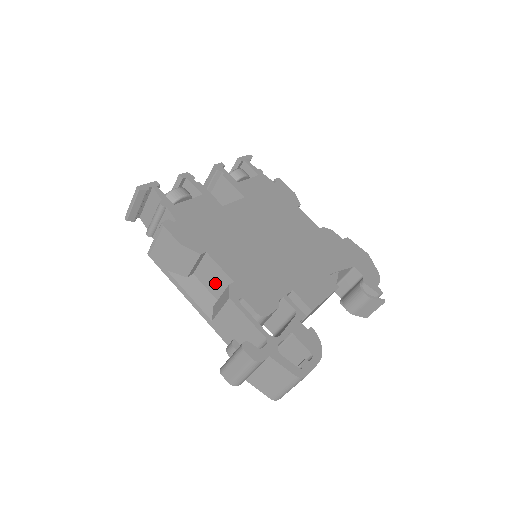
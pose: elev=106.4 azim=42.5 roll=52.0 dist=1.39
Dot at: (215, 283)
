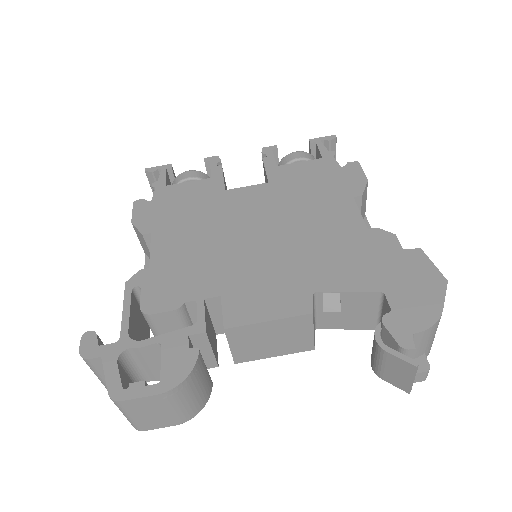
Dot at: occluded
